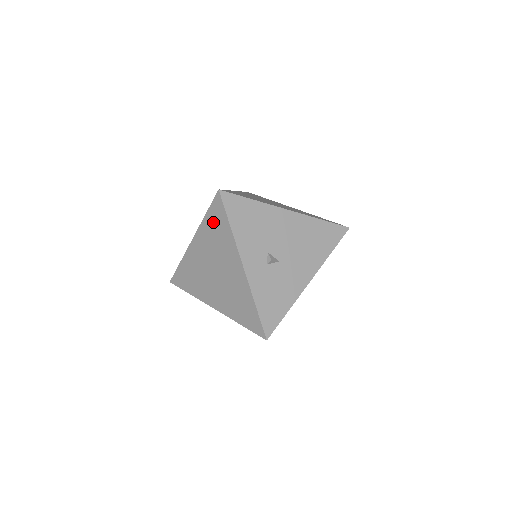
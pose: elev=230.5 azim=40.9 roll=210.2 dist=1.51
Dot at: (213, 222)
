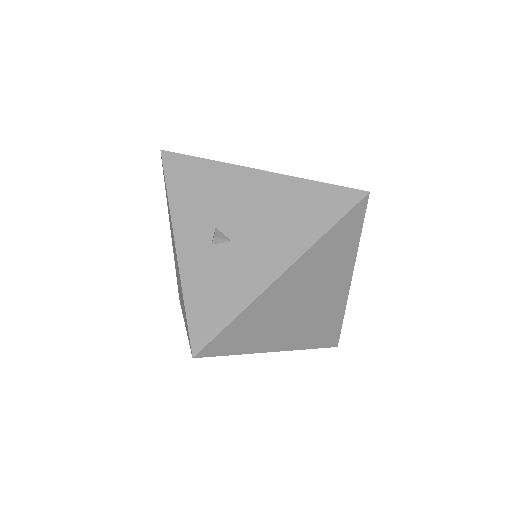
Dot at: occluded
